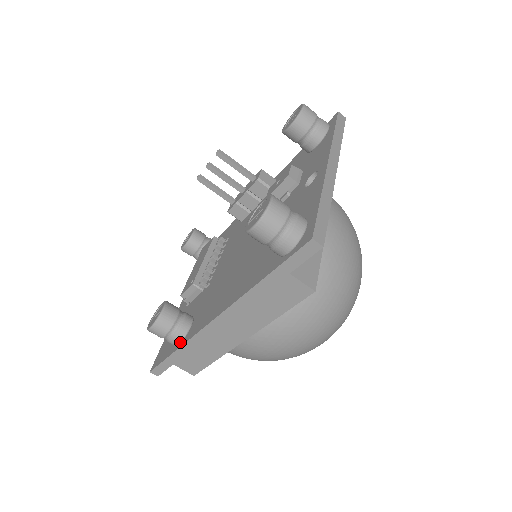
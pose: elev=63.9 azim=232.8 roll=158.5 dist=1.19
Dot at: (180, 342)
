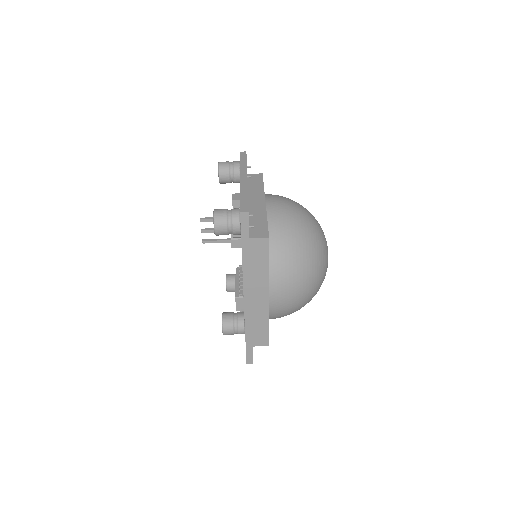
Dot at: (244, 328)
